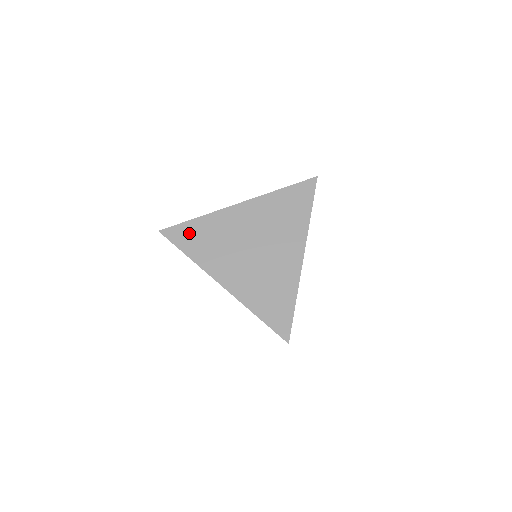
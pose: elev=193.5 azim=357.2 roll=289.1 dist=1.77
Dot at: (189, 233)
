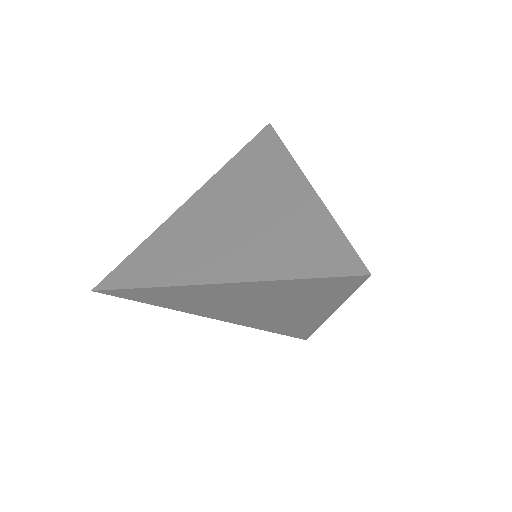
Dot at: (135, 265)
